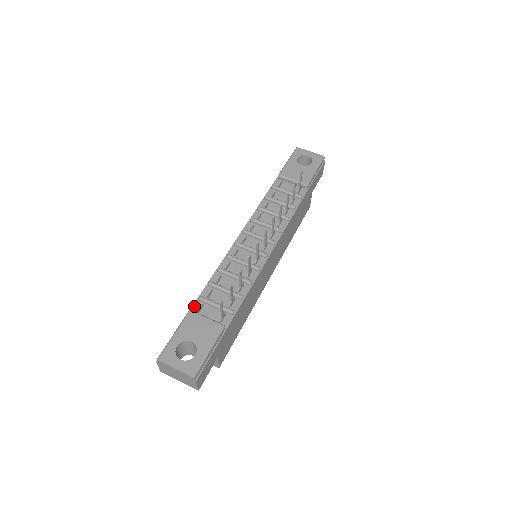
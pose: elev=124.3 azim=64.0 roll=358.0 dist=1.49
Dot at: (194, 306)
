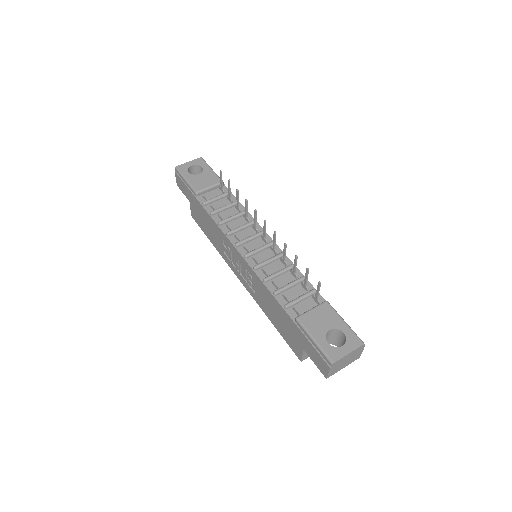
Dot at: (290, 315)
